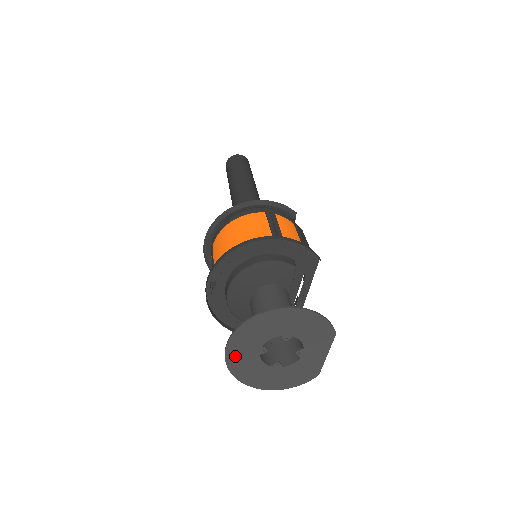
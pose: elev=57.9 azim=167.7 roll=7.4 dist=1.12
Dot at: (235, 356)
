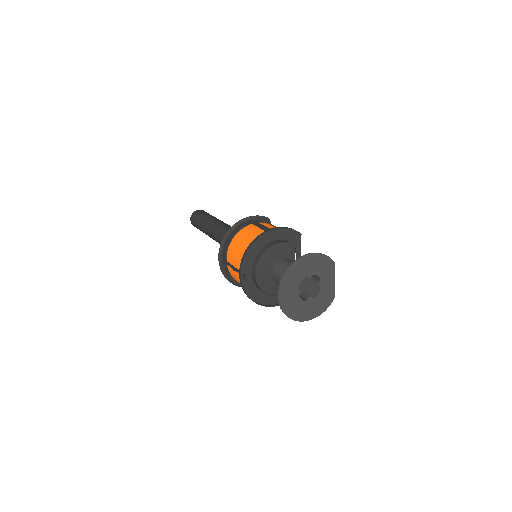
Dot at: (285, 302)
